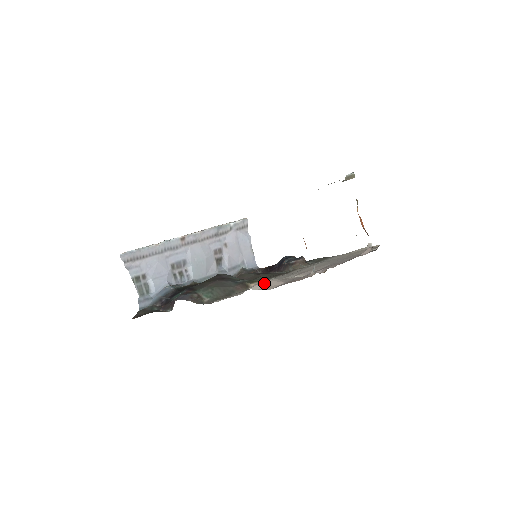
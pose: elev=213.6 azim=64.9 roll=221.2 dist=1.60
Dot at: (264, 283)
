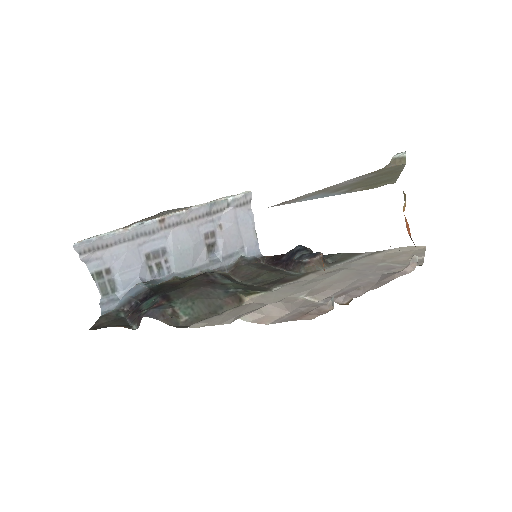
Dot at: (261, 309)
